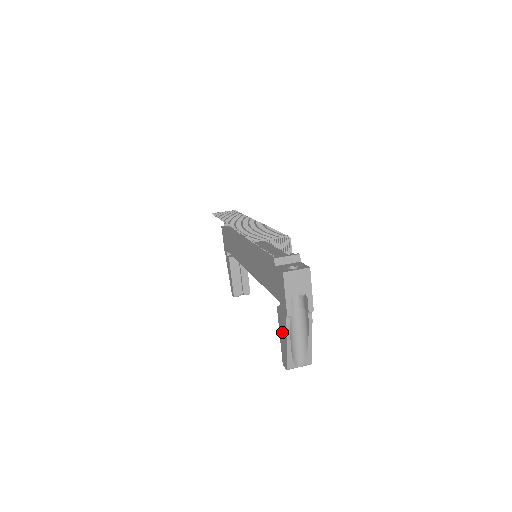
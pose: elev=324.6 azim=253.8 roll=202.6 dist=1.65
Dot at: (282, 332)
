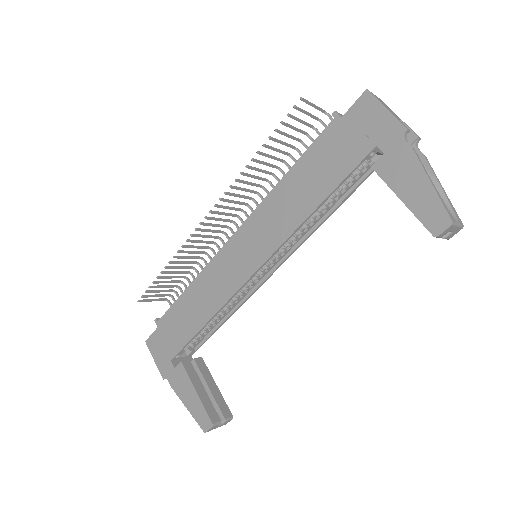
Dot at: (406, 179)
